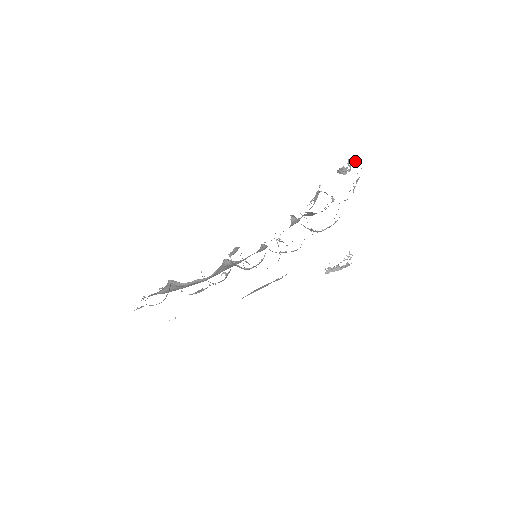
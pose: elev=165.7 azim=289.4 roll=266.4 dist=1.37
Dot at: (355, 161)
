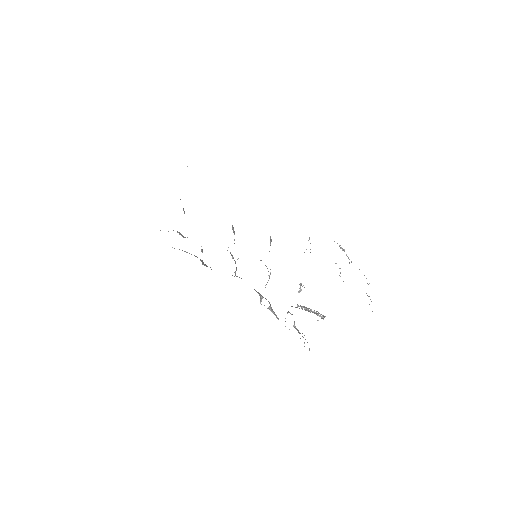
Dot at: occluded
